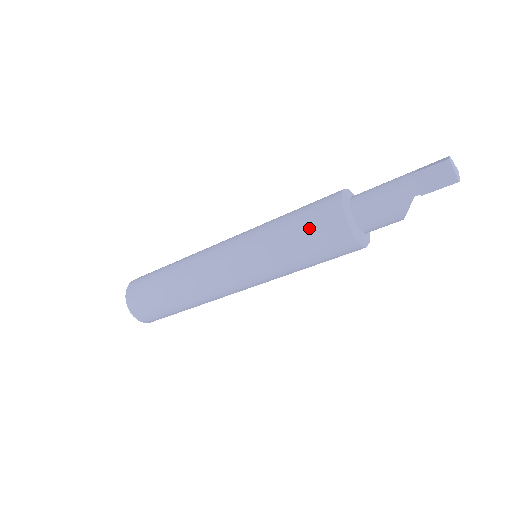
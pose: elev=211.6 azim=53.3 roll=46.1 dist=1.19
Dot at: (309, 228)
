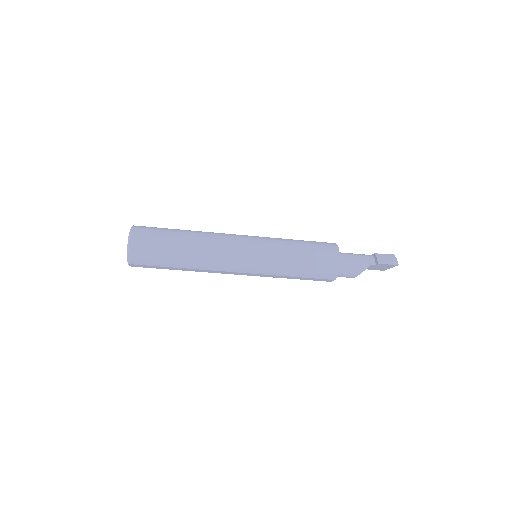
Dot at: (315, 249)
